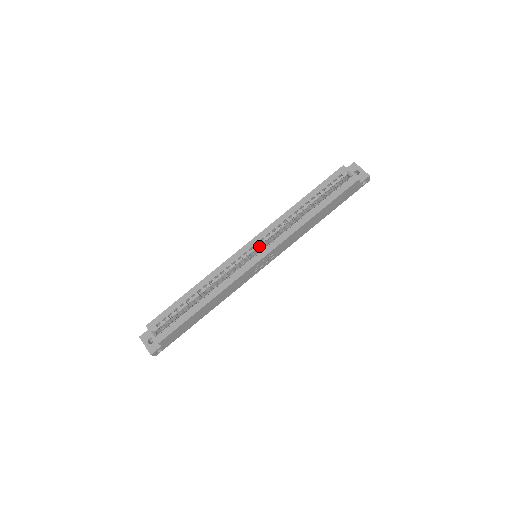
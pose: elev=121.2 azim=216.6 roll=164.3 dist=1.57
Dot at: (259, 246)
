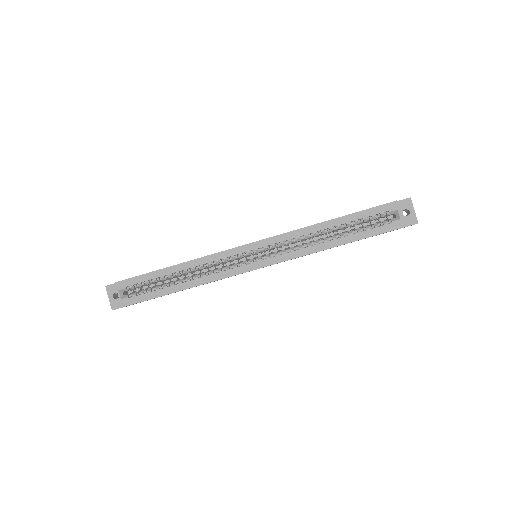
Dot at: (263, 250)
